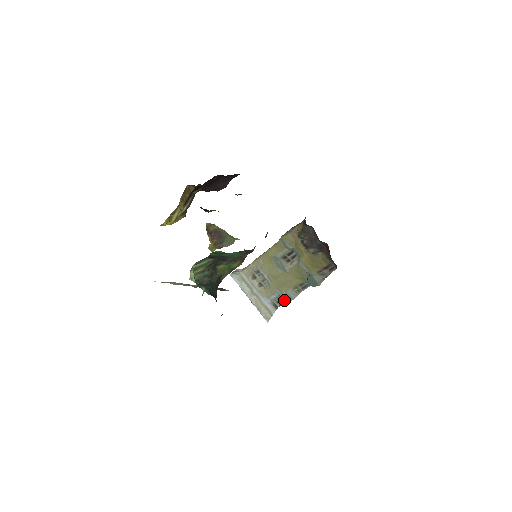
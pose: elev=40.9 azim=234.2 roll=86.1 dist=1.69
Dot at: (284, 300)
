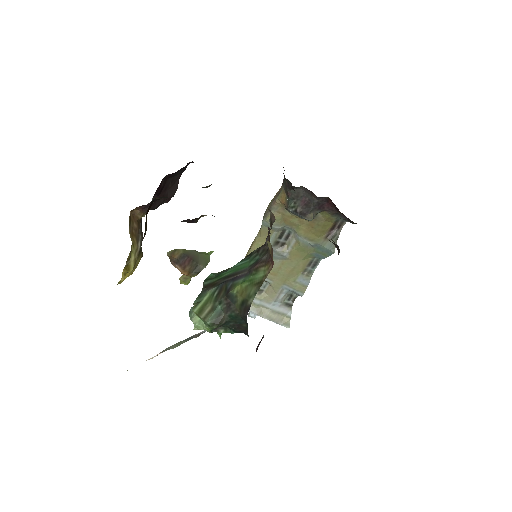
Dot at: (297, 292)
